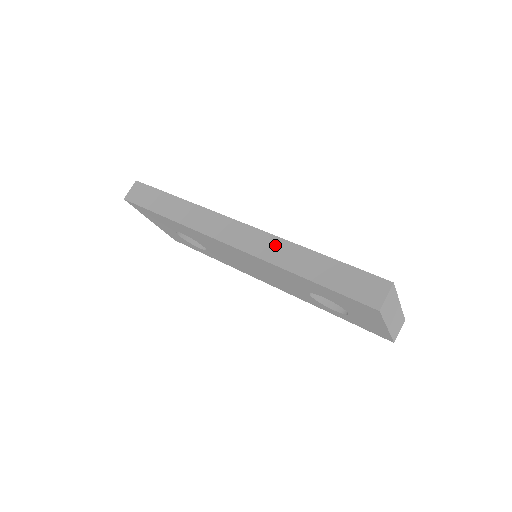
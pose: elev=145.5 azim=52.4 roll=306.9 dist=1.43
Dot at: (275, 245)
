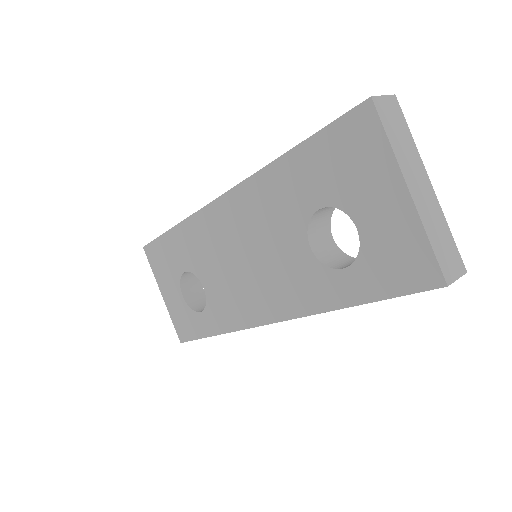
Dot at: occluded
